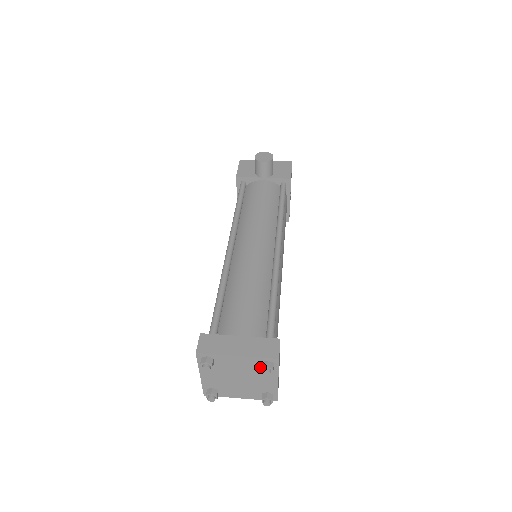
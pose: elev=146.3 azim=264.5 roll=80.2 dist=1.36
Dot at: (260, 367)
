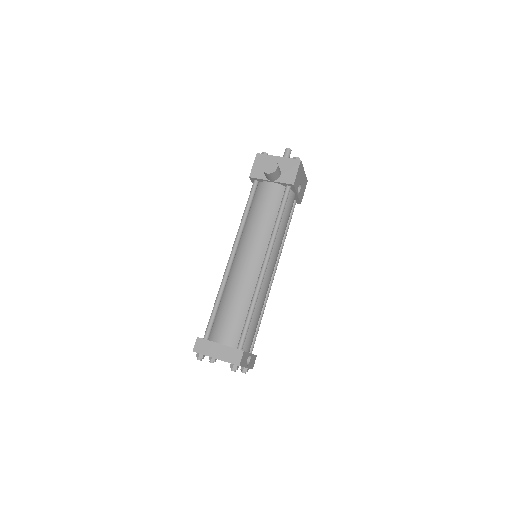
Dot at: occluded
